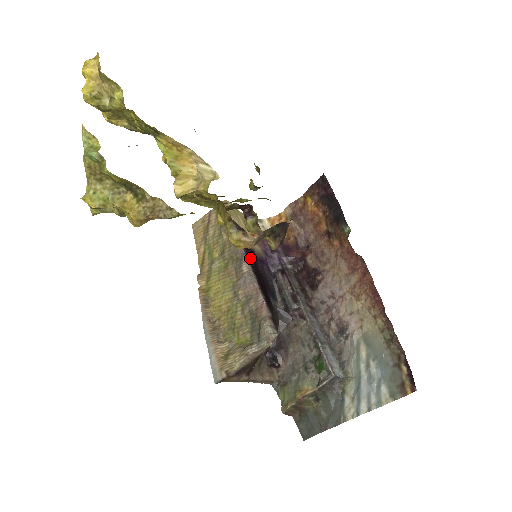
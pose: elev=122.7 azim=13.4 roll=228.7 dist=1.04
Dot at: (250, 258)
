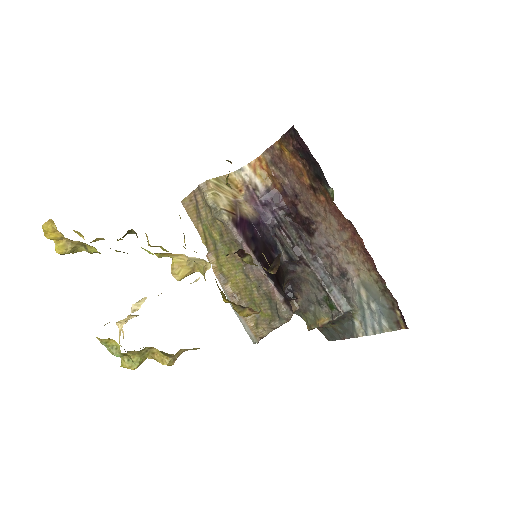
Dot at: (249, 240)
